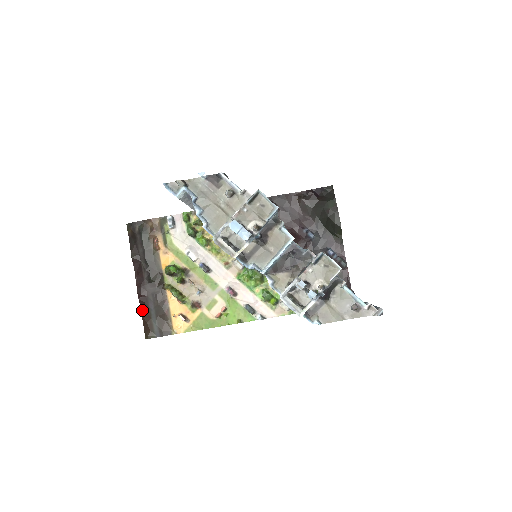
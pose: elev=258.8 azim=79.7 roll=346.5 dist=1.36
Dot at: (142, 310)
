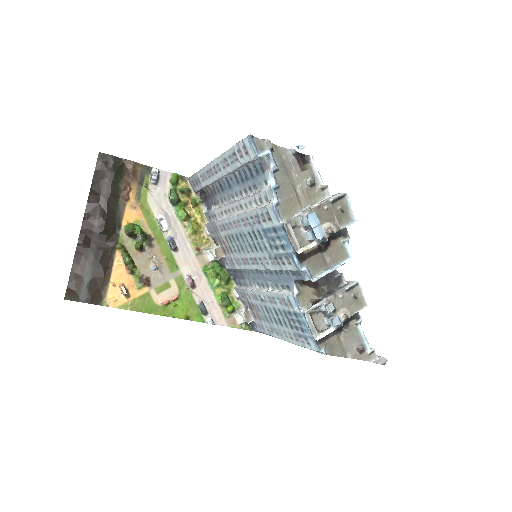
Dot at: (75, 262)
